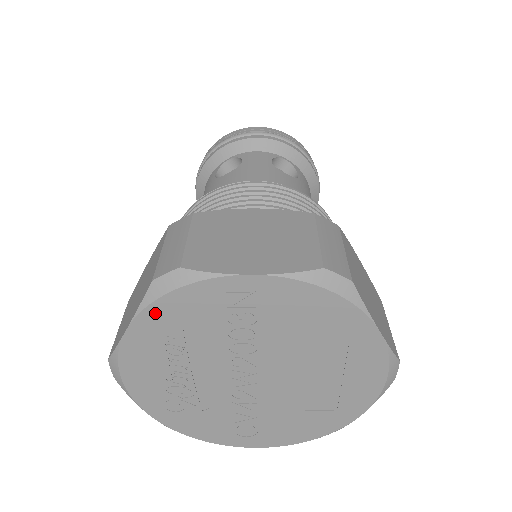
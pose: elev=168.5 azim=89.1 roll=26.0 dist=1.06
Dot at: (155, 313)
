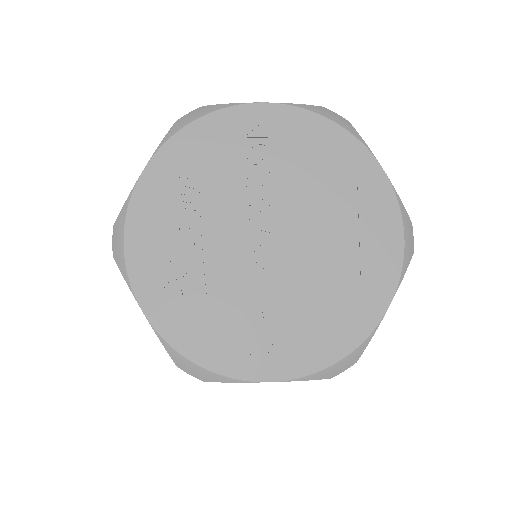
Dot at: (175, 147)
